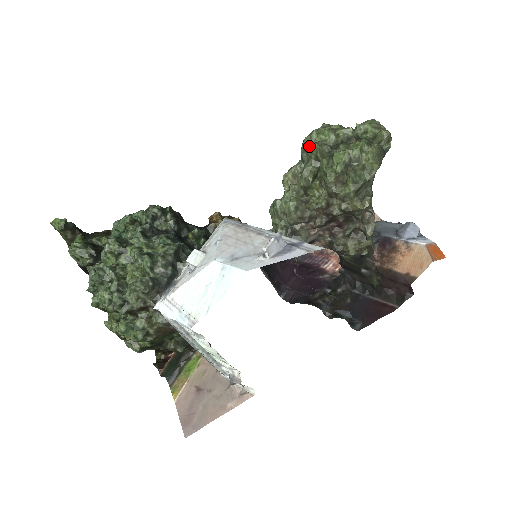
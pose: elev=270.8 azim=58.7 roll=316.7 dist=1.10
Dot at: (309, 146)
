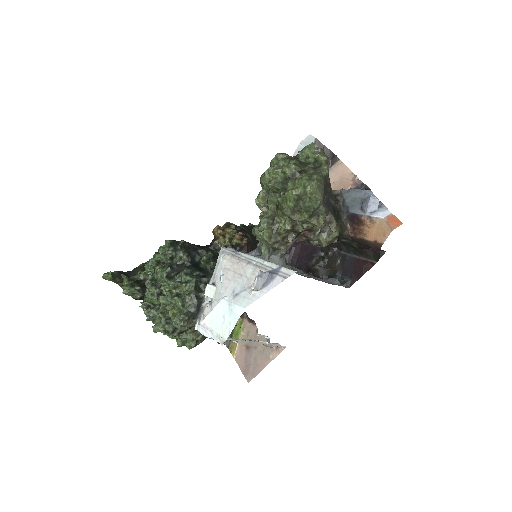
Dot at: (265, 185)
